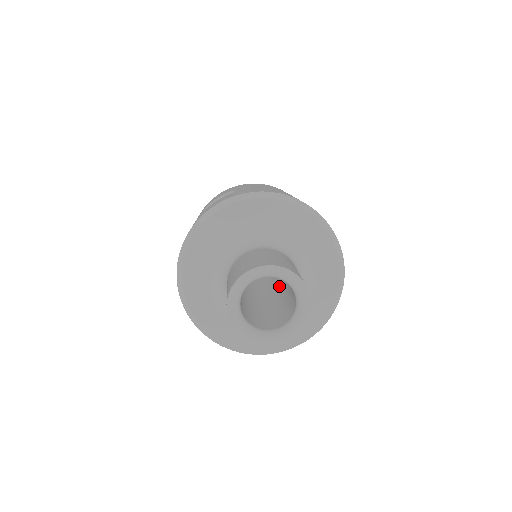
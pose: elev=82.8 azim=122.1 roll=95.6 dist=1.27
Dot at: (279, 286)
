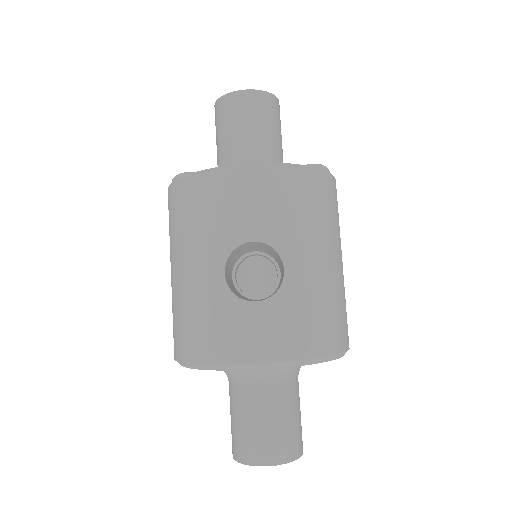
Dot at: occluded
